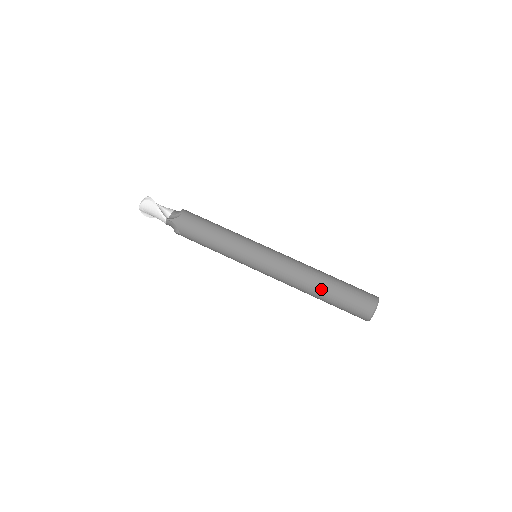
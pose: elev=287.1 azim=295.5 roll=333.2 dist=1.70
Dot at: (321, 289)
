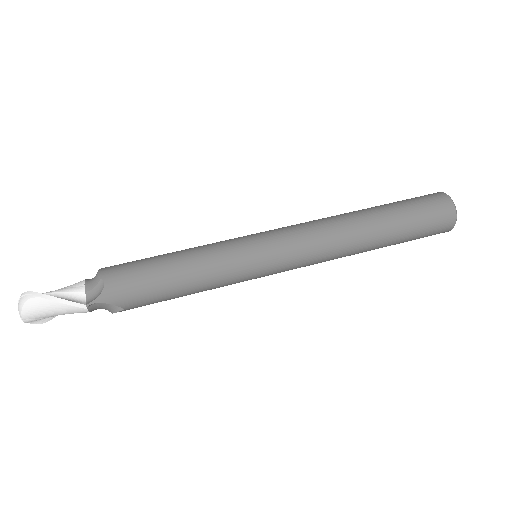
Dot at: (377, 235)
